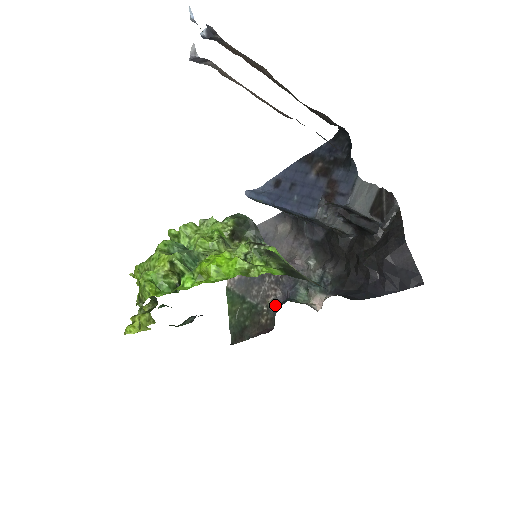
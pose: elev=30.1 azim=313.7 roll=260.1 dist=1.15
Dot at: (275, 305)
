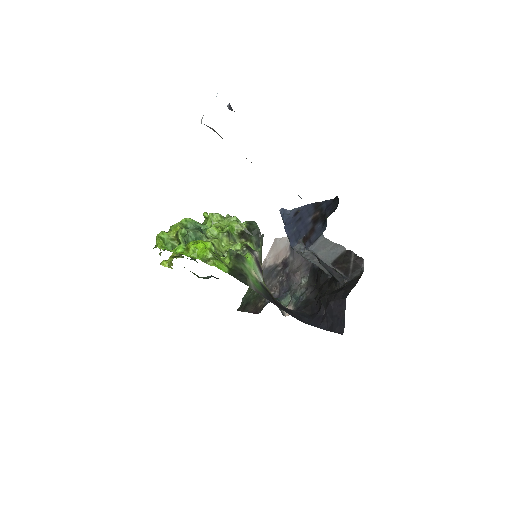
Dot at: occluded
